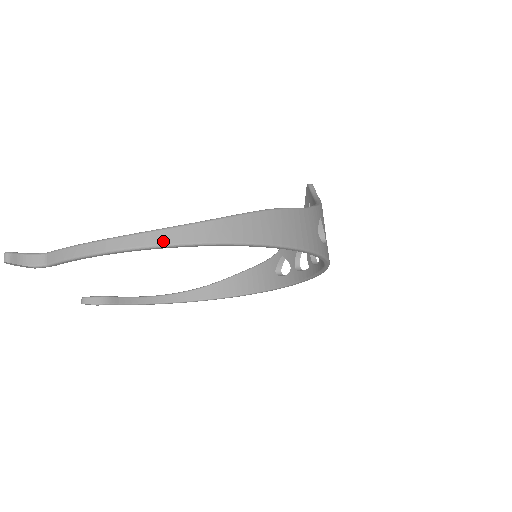
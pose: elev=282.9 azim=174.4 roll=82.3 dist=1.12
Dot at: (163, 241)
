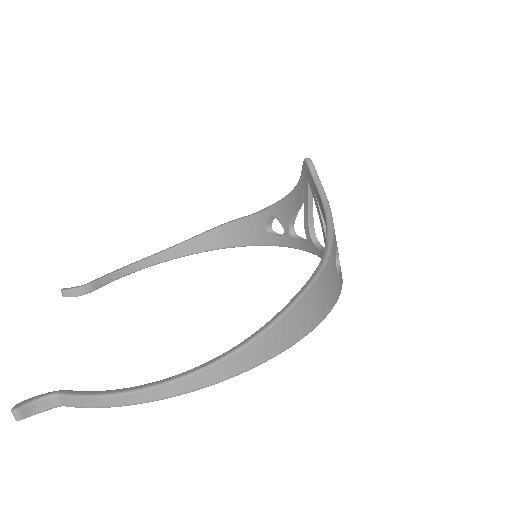
Dot at: (195, 386)
